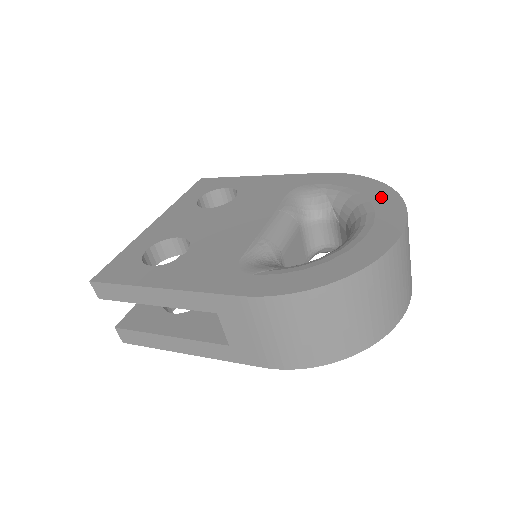
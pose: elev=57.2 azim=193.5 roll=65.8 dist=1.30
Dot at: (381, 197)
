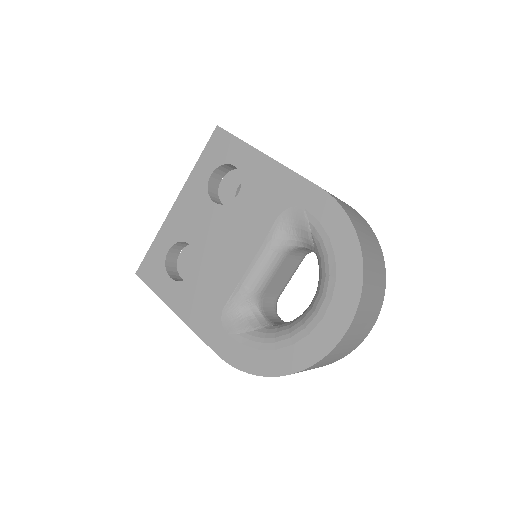
Dot at: (346, 277)
